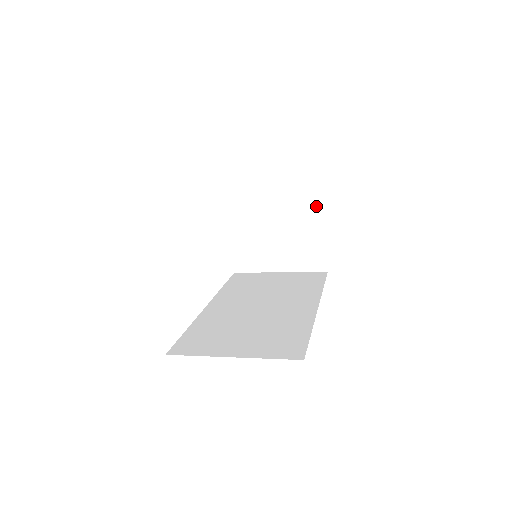
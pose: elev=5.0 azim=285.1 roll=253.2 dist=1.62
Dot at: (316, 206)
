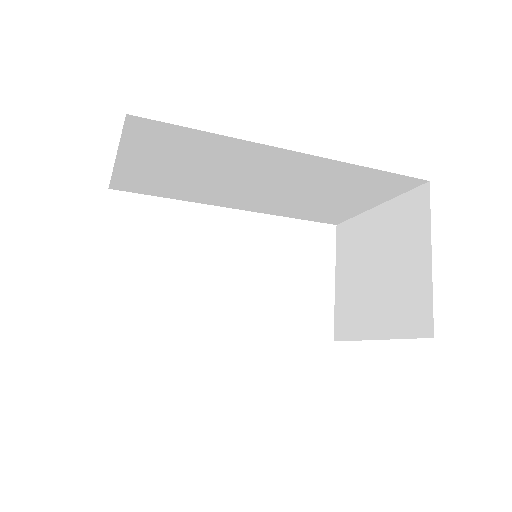
Dot at: (420, 222)
